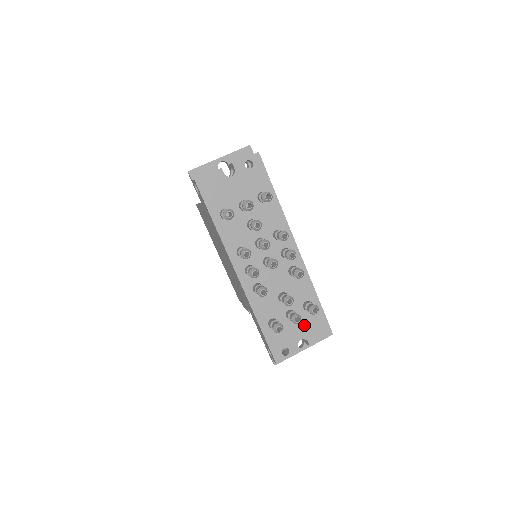
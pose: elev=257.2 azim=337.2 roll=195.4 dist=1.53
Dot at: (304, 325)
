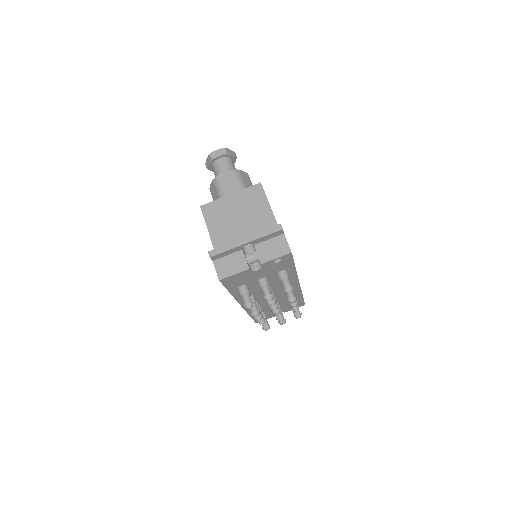
Dot at: (285, 308)
